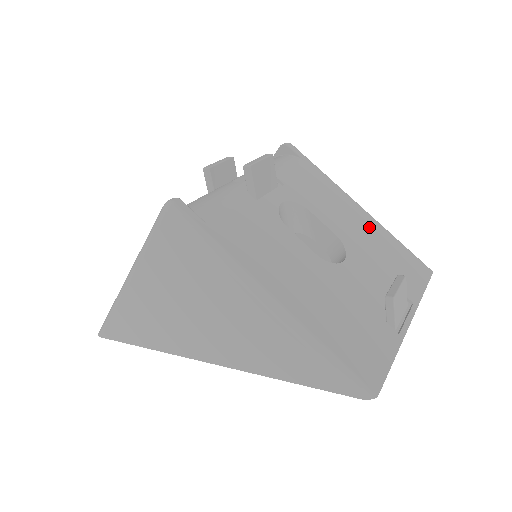
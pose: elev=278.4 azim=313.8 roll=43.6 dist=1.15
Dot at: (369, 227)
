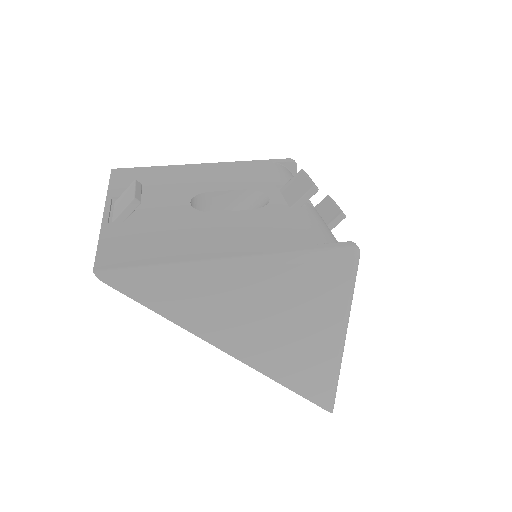
Dot at: occluded
